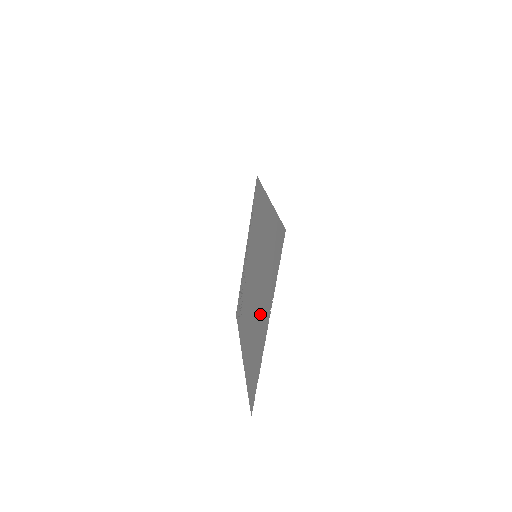
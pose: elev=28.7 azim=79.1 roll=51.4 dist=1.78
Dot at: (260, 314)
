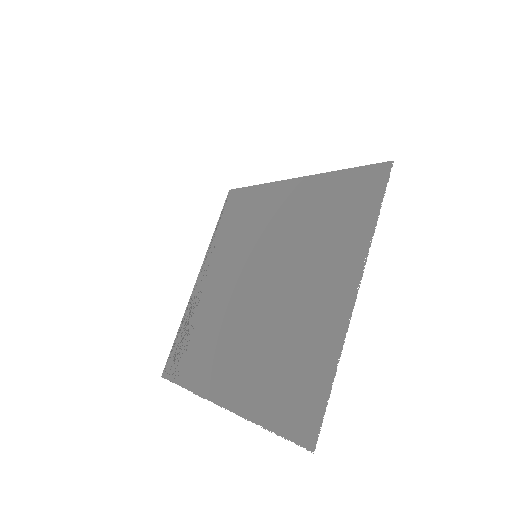
Dot at: (309, 297)
